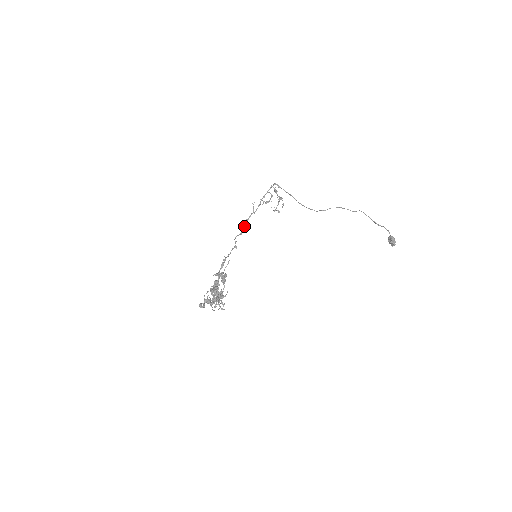
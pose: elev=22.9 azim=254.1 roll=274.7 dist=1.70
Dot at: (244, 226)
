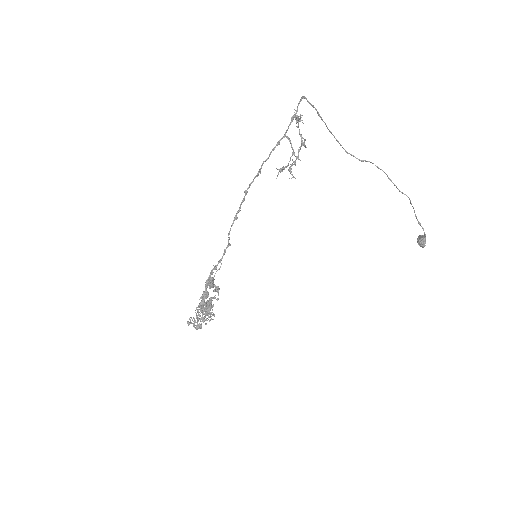
Dot at: (241, 203)
